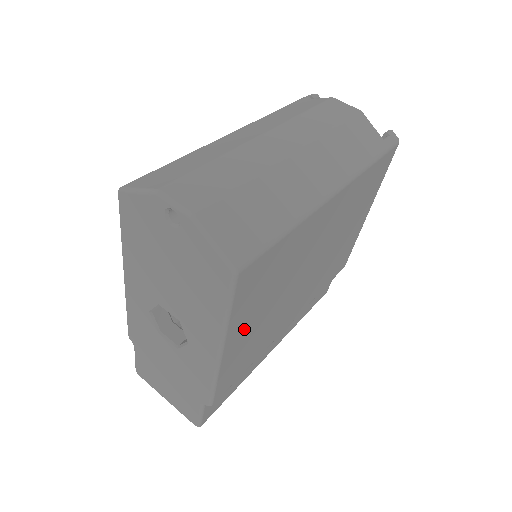
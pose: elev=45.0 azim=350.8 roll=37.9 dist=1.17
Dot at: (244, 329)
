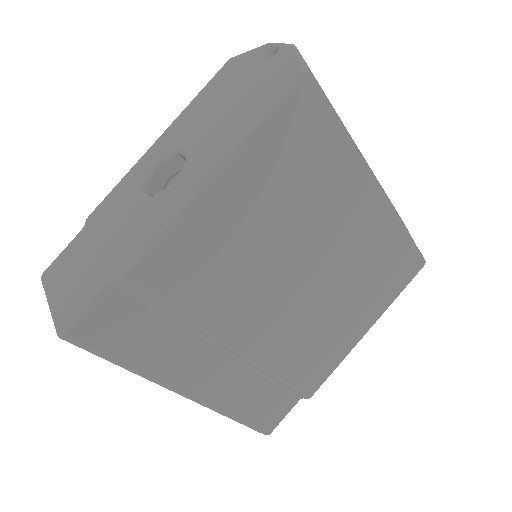
Dot at: (243, 194)
